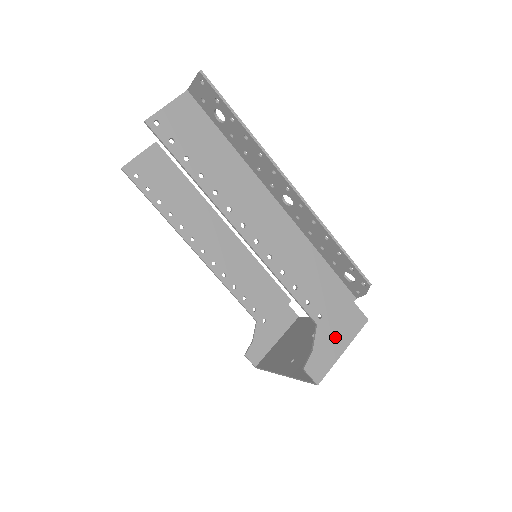
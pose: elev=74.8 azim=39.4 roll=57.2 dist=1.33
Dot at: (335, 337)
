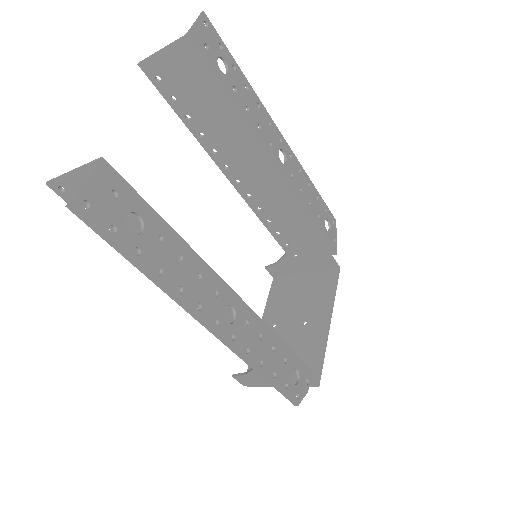
Dot at: occluded
